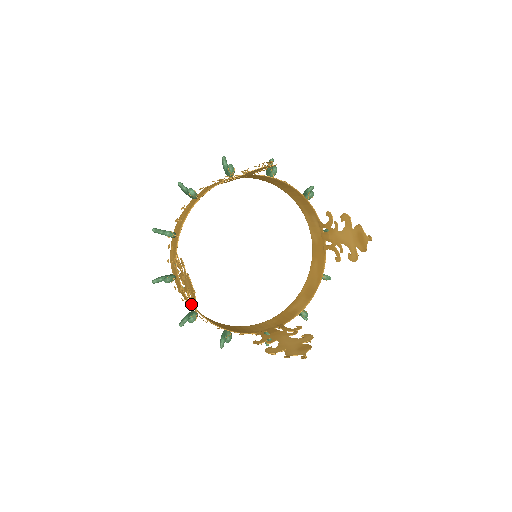
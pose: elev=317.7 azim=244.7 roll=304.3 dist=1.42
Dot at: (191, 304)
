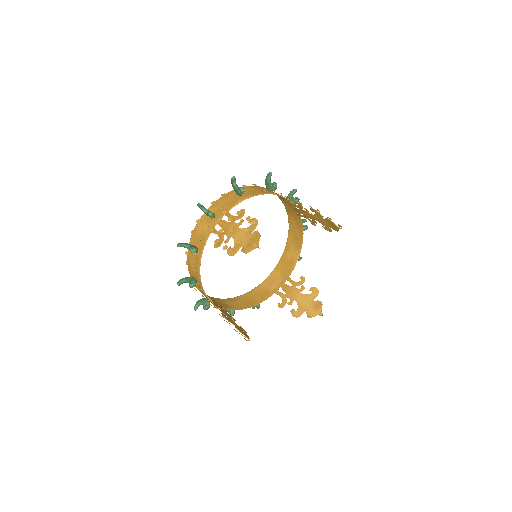
Dot at: occluded
